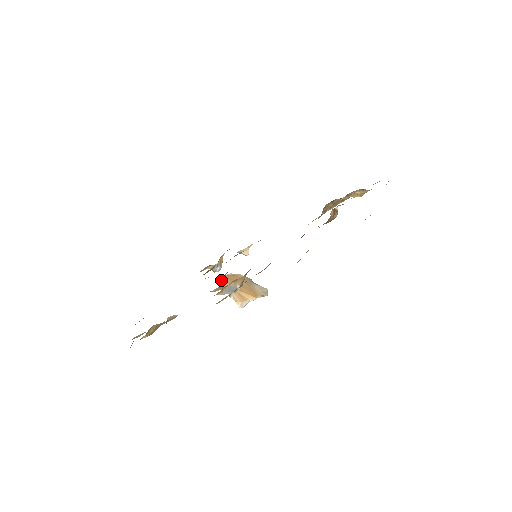
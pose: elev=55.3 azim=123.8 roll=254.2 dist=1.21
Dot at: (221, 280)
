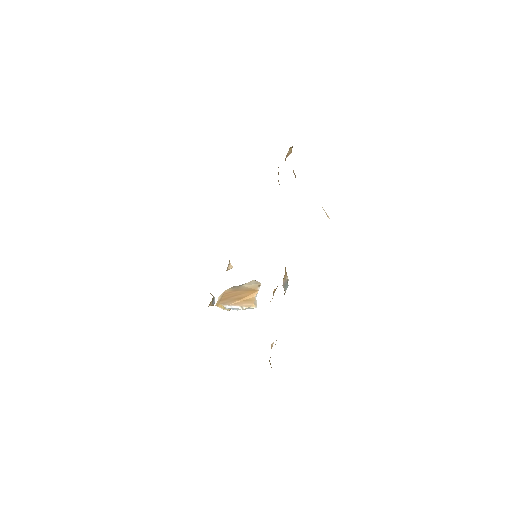
Dot at: (219, 307)
